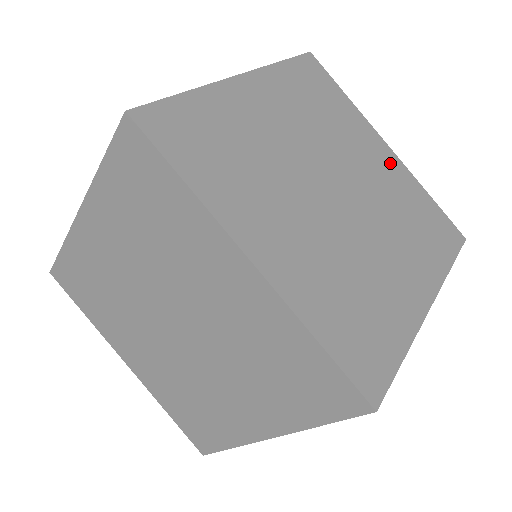
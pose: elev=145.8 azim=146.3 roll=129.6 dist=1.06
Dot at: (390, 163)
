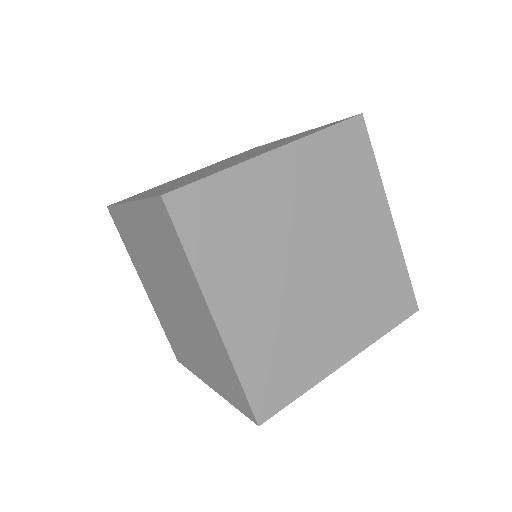
Dot at: (383, 236)
